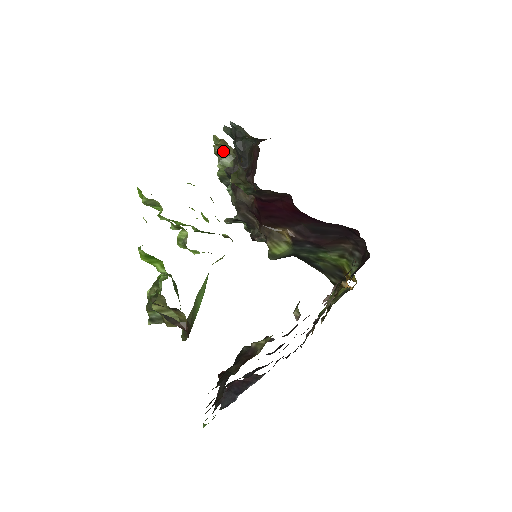
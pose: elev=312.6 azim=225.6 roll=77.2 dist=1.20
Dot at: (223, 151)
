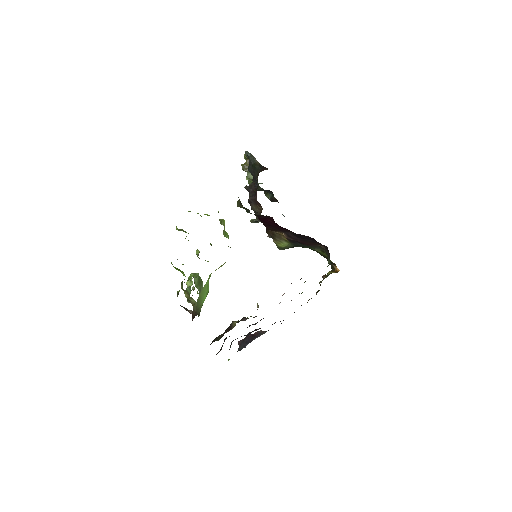
Dot at: occluded
